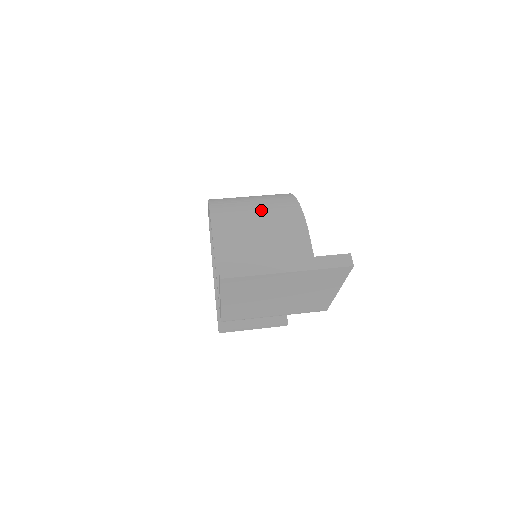
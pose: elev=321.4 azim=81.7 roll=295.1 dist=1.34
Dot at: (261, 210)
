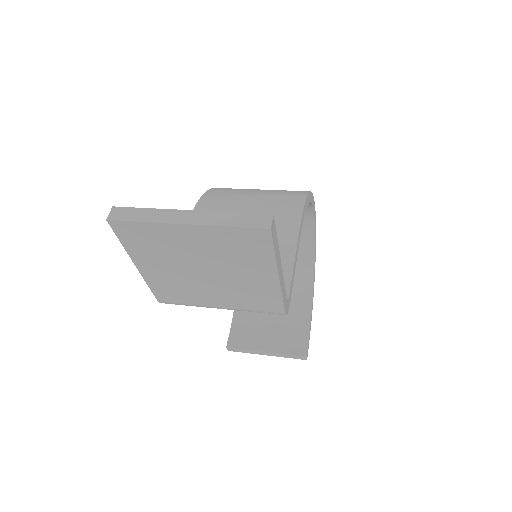
Dot at: (258, 197)
